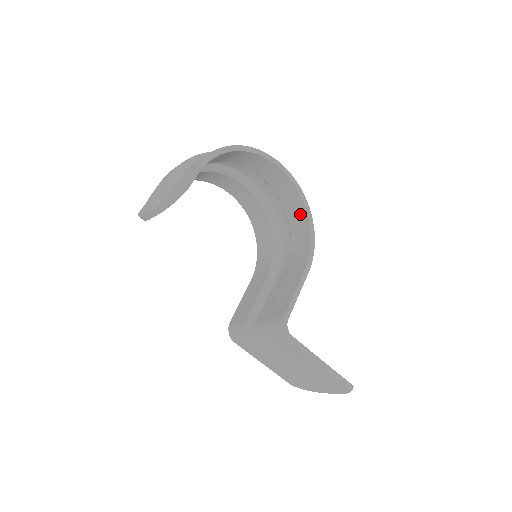
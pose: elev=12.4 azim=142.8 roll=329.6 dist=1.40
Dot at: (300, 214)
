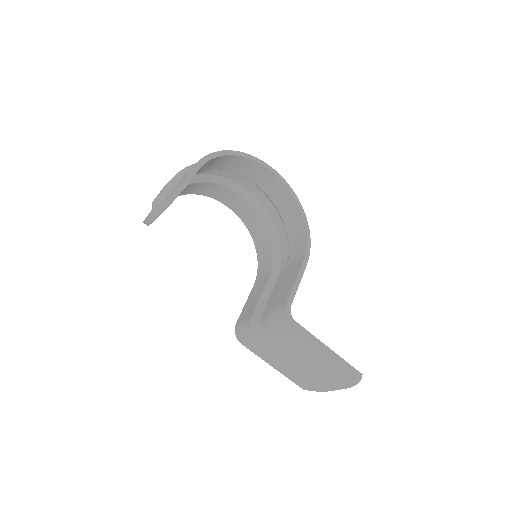
Dot at: (294, 214)
